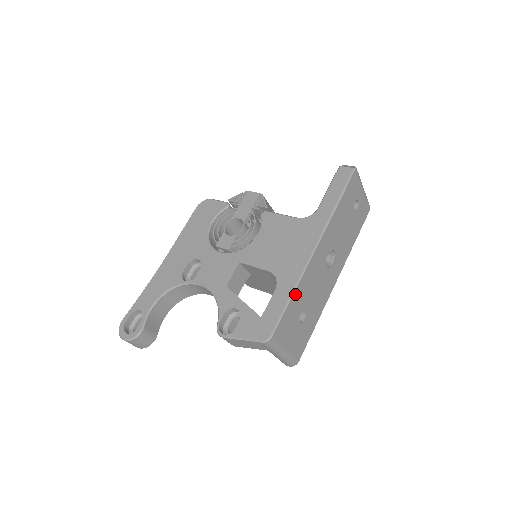
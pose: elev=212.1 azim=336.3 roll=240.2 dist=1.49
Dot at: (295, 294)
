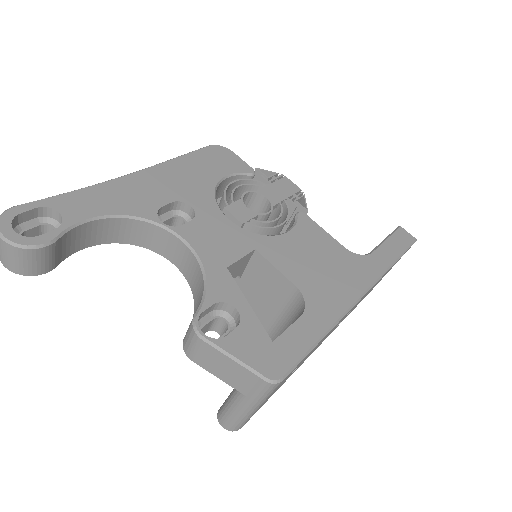
Dot at: (323, 337)
